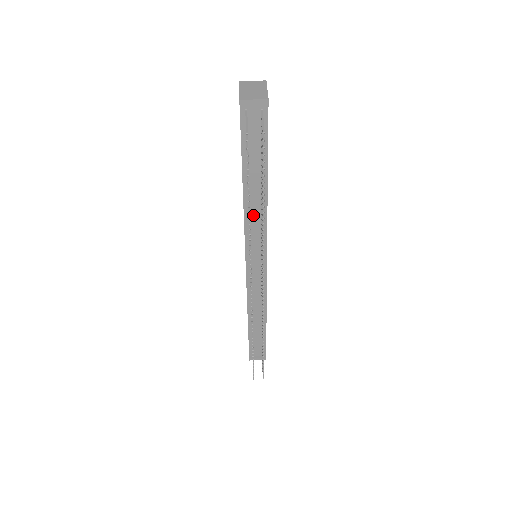
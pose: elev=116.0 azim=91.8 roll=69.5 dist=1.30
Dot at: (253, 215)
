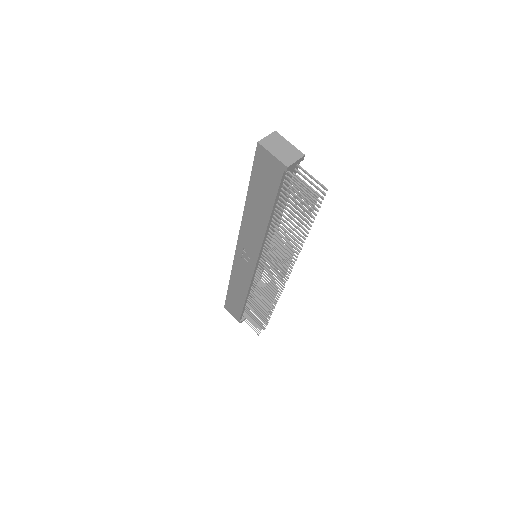
Dot at: occluded
